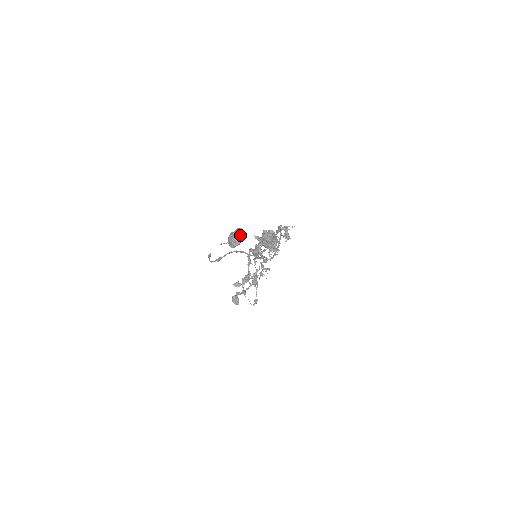
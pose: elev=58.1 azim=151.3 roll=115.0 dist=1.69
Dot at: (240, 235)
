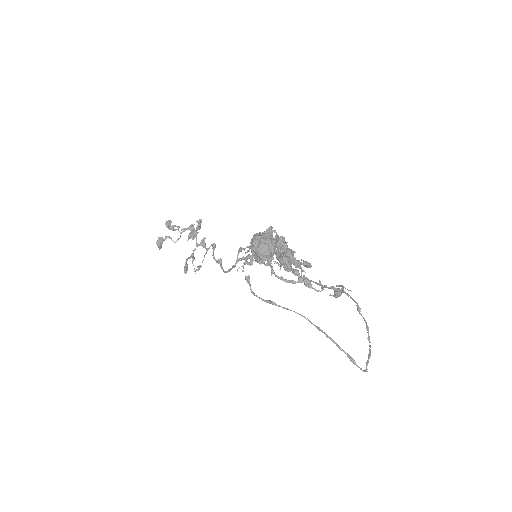
Dot at: occluded
